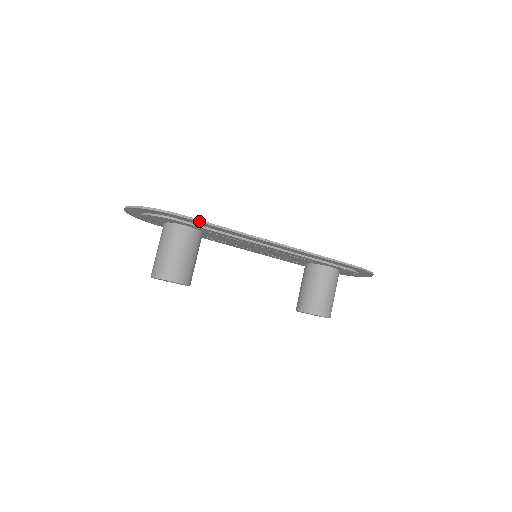
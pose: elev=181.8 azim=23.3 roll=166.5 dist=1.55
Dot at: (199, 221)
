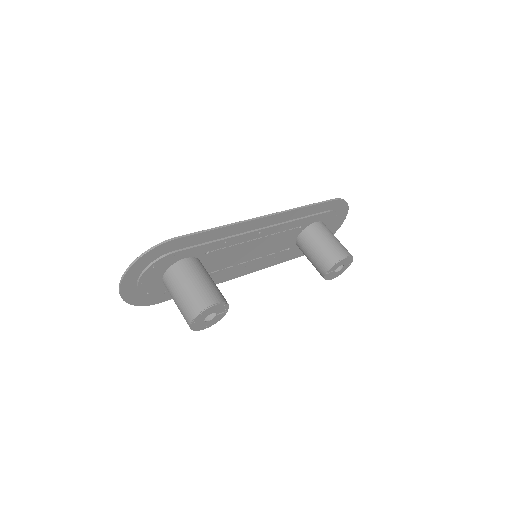
Dot at: (192, 234)
